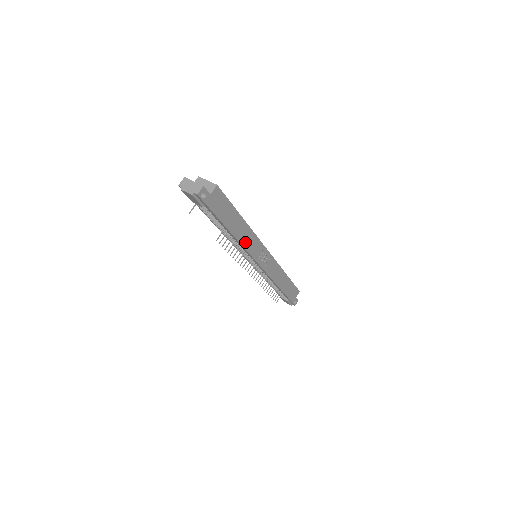
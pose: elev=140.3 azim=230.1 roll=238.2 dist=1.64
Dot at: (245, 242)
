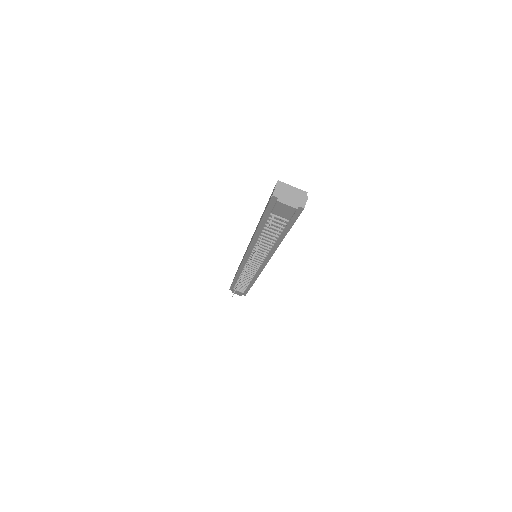
Dot at: occluded
